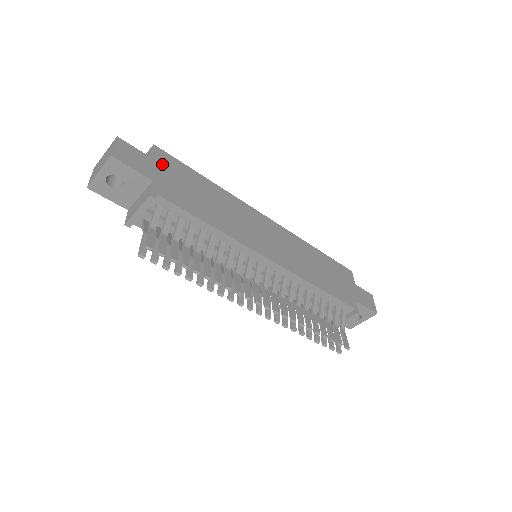
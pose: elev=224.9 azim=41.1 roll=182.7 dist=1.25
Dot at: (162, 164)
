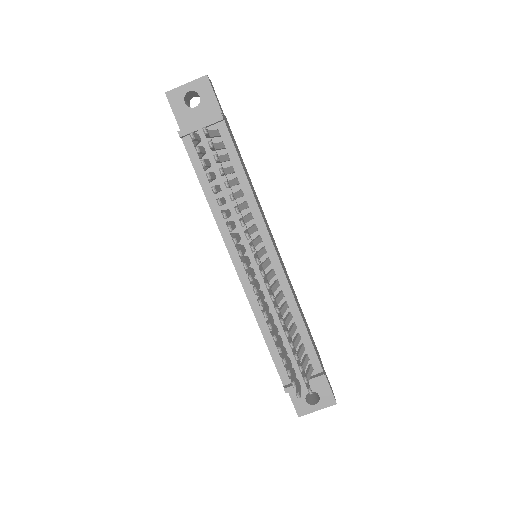
Dot at: (228, 125)
